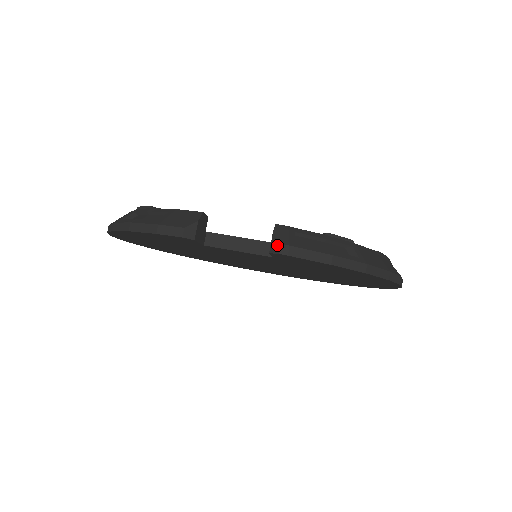
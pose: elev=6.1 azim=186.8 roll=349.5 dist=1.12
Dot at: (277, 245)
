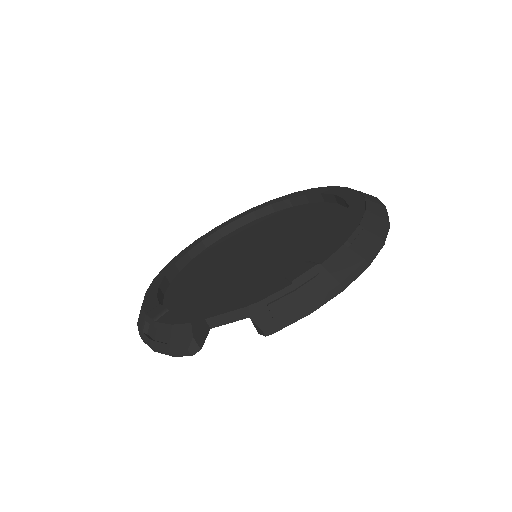
Dot at: (260, 330)
